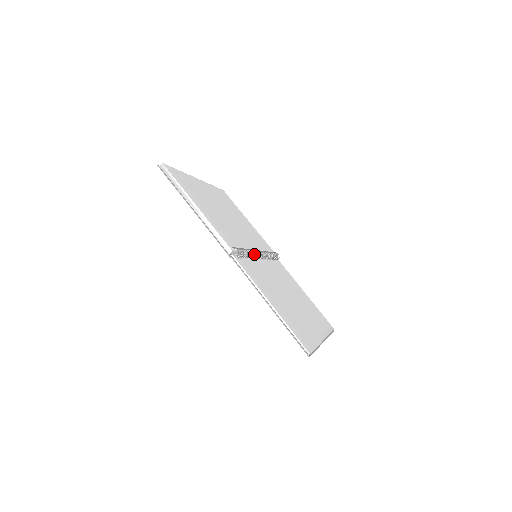
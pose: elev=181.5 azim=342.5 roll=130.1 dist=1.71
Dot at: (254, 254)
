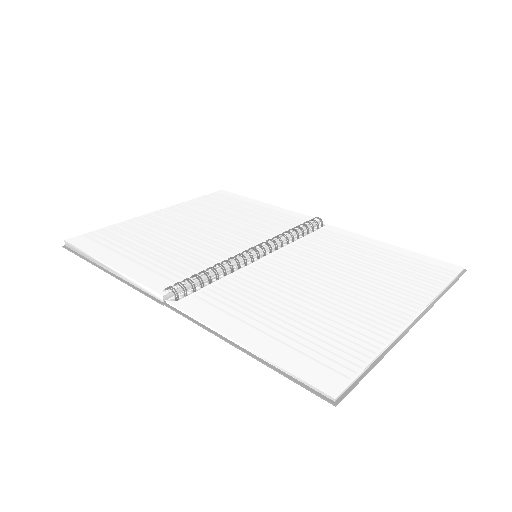
Dot at: (246, 258)
